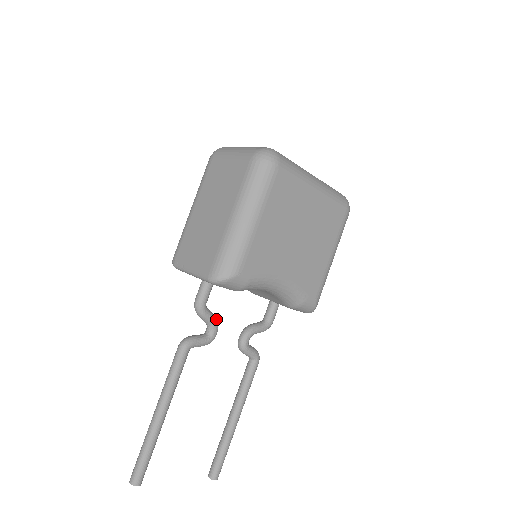
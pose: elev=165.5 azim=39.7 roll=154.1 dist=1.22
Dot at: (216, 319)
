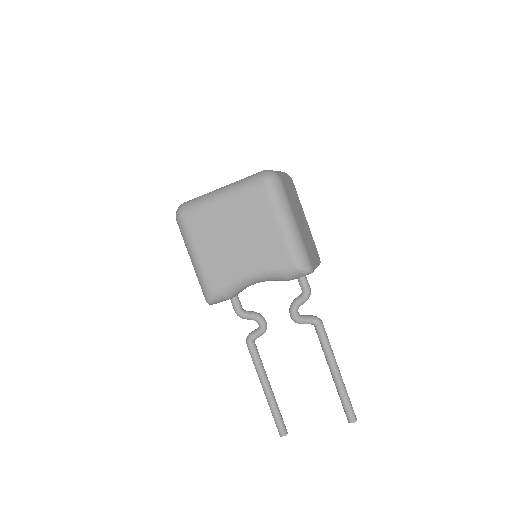
Dot at: (256, 315)
